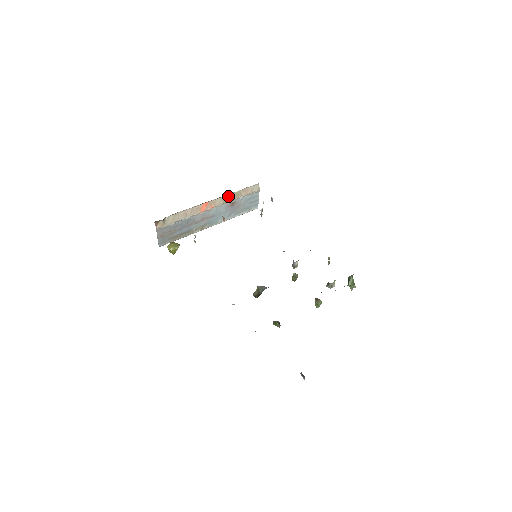
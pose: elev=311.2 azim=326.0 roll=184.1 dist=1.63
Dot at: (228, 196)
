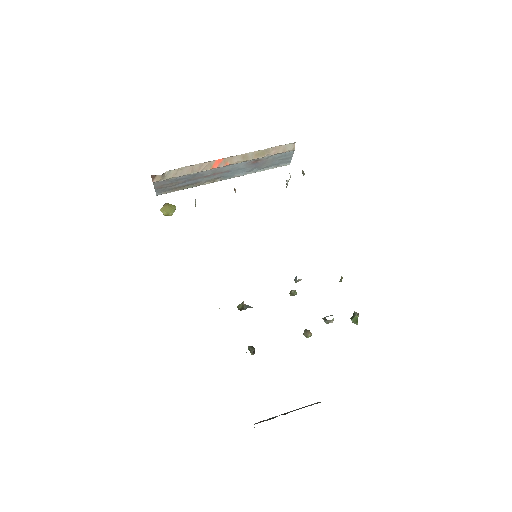
Dot at: (251, 154)
